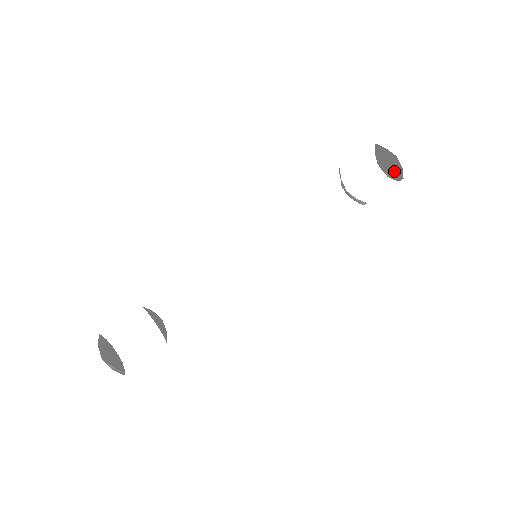
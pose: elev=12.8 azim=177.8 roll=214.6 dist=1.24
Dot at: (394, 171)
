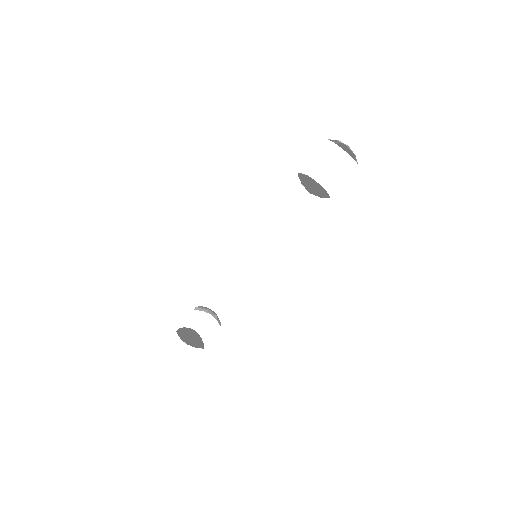
Dot at: (350, 151)
